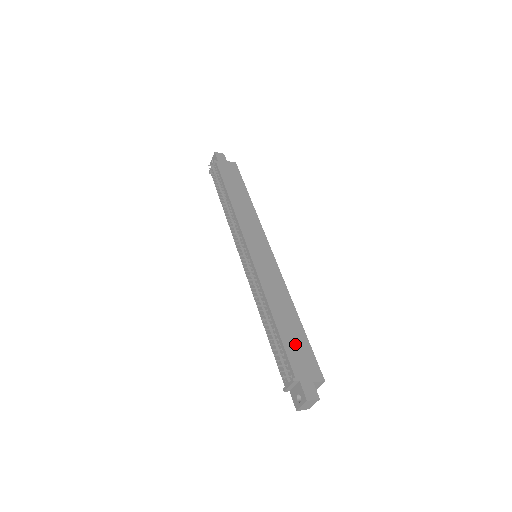
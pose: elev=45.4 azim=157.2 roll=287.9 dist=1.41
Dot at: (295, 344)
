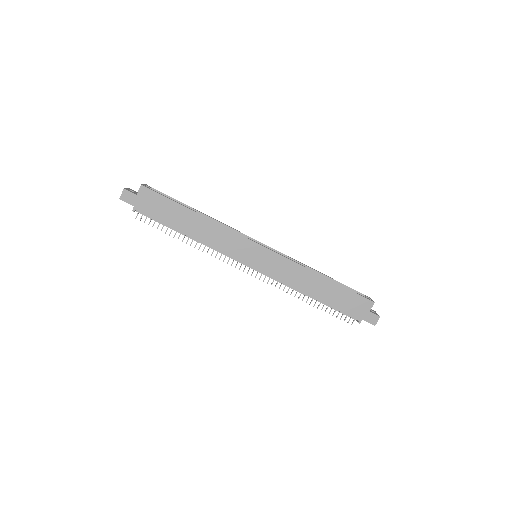
Dot at: (341, 300)
